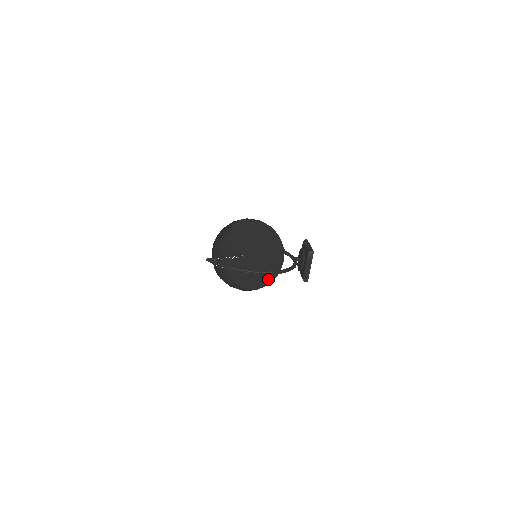
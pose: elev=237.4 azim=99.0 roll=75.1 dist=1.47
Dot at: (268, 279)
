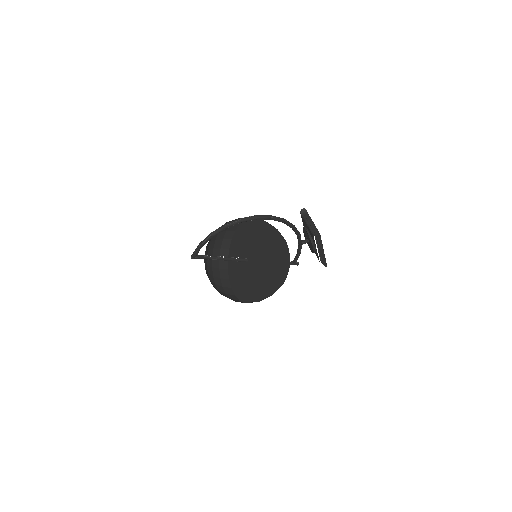
Dot at: (269, 244)
